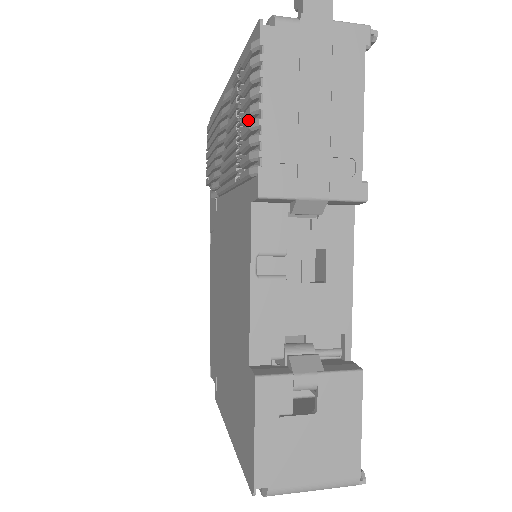
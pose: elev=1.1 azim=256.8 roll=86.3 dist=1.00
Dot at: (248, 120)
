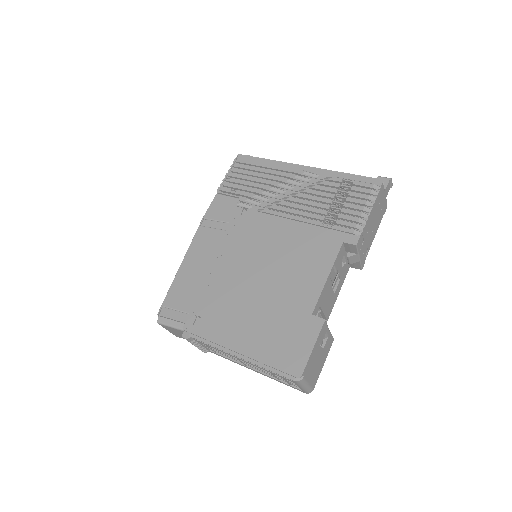
Dot at: (355, 208)
